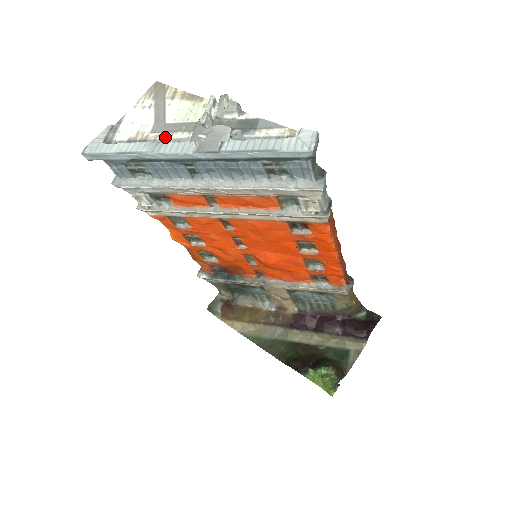
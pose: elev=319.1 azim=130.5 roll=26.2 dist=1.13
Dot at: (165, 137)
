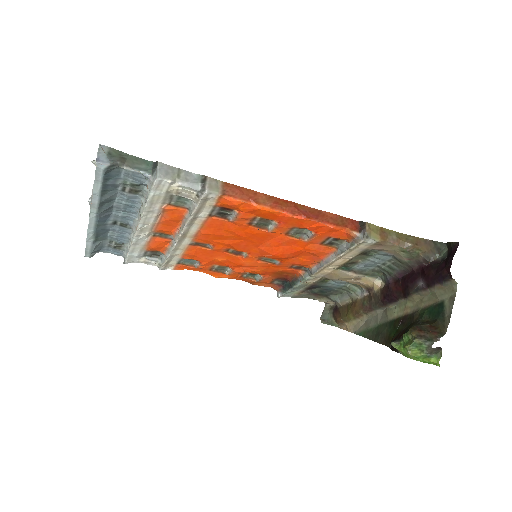
Dot at: occluded
